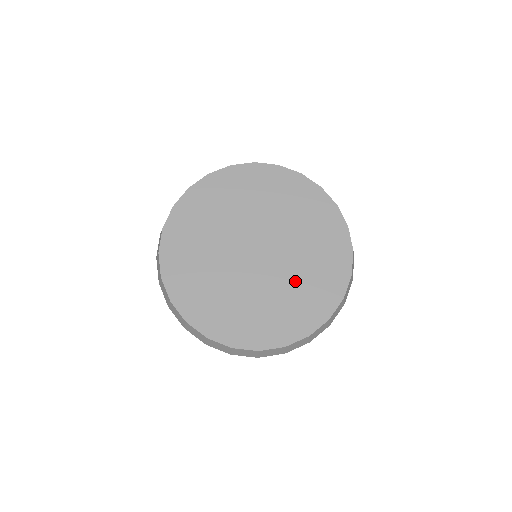
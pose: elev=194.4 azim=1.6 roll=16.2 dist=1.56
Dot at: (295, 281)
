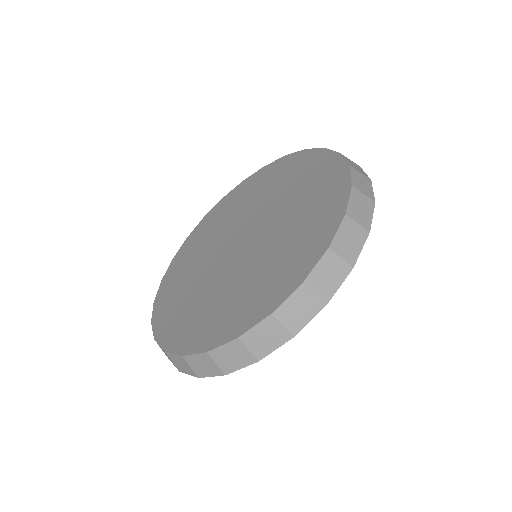
Dot at: (286, 197)
